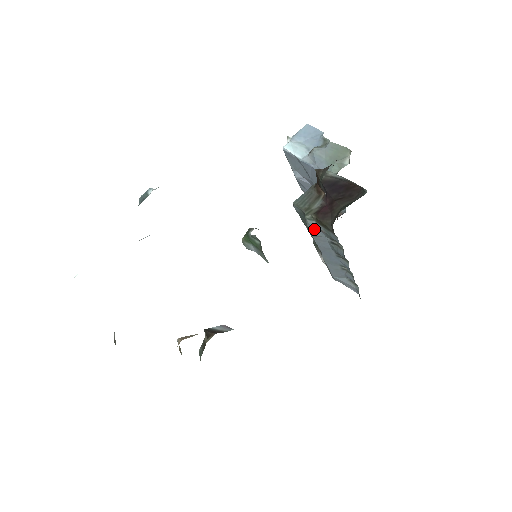
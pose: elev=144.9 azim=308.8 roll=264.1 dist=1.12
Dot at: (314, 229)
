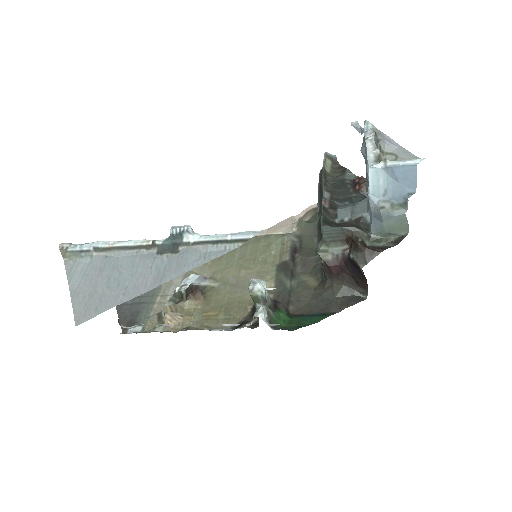
Dot at: occluded
